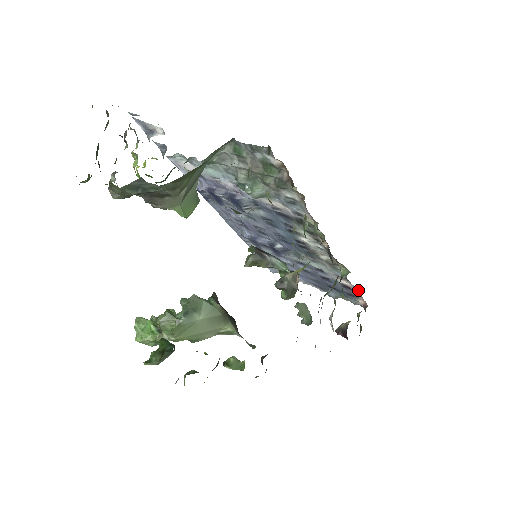
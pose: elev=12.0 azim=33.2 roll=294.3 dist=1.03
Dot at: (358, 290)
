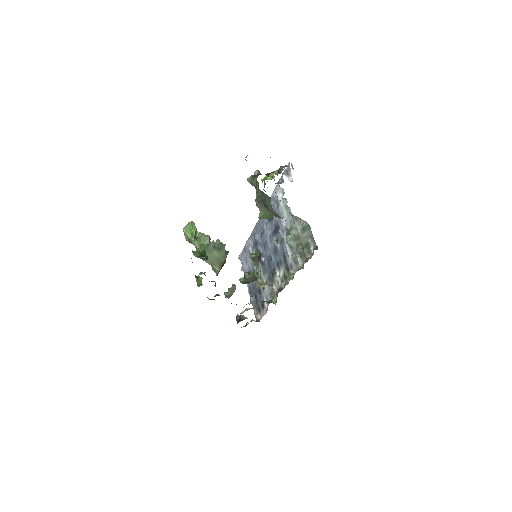
Dot at: occluded
